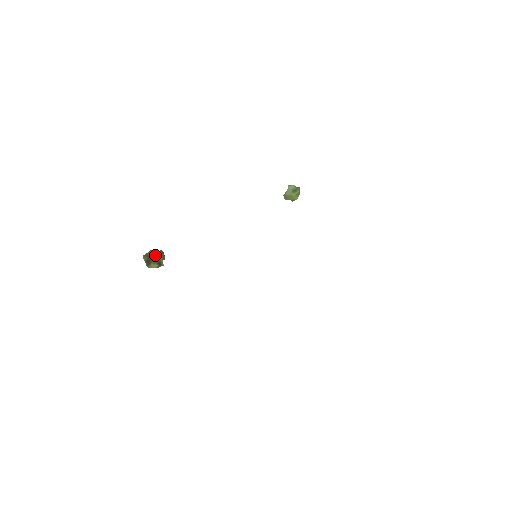
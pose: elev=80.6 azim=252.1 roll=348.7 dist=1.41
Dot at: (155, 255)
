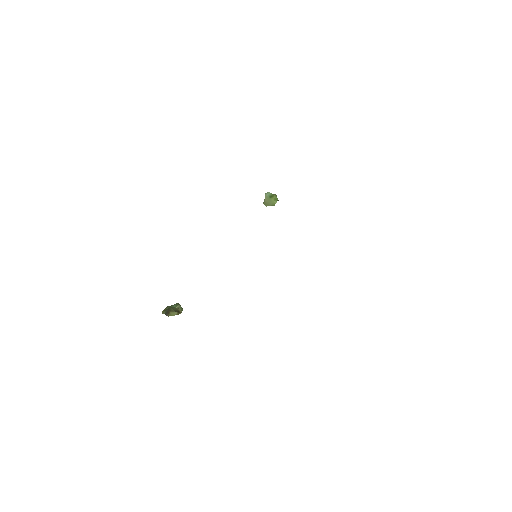
Dot at: (172, 307)
